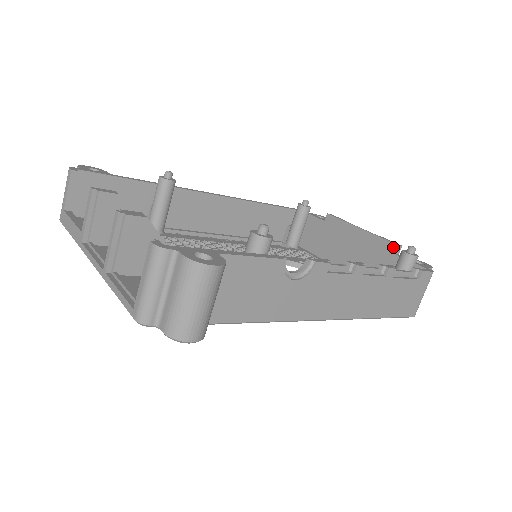
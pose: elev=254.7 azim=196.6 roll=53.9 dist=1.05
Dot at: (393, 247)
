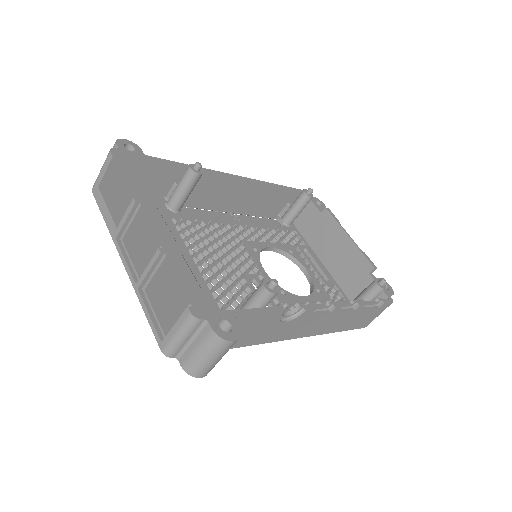
Dot at: (370, 267)
